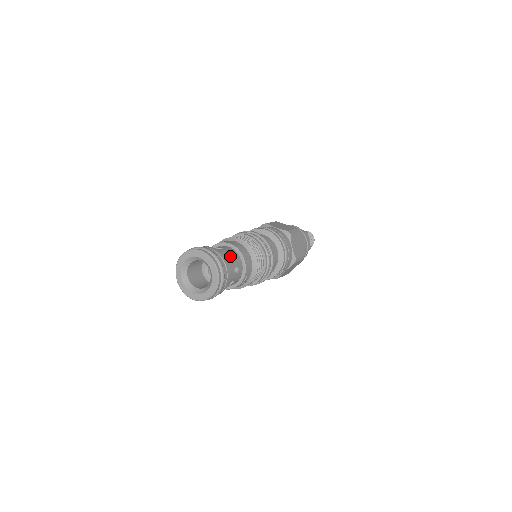
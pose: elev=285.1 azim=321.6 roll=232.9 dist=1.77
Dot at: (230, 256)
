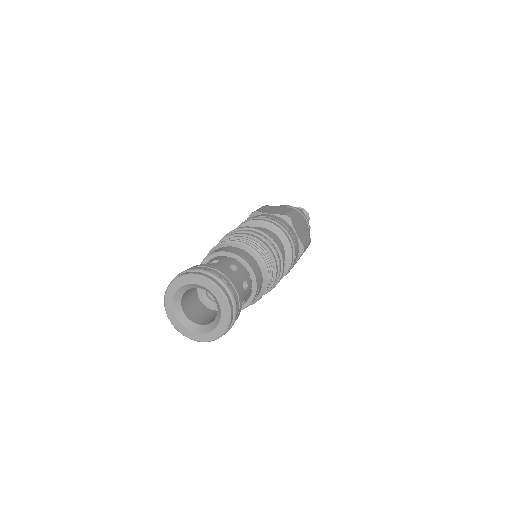
Dot at: occluded
